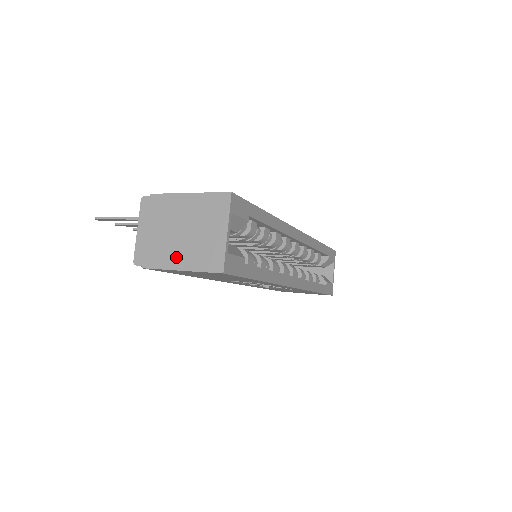
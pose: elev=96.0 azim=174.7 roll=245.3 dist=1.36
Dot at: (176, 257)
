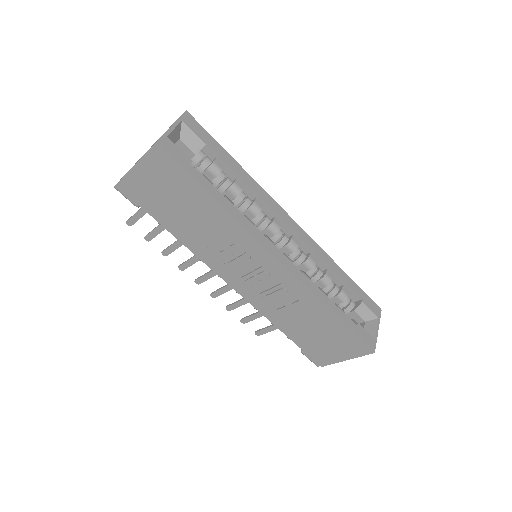
Dot at: occluded
